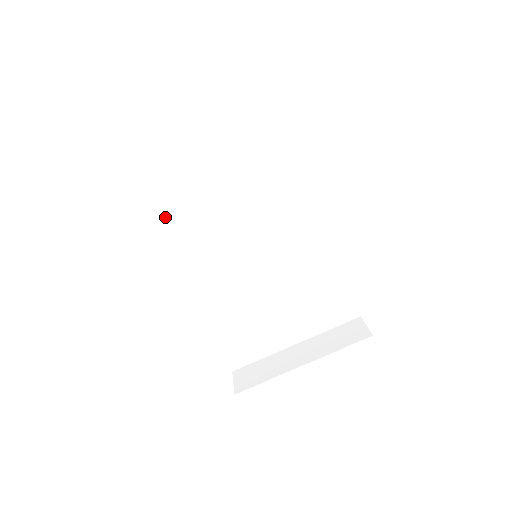
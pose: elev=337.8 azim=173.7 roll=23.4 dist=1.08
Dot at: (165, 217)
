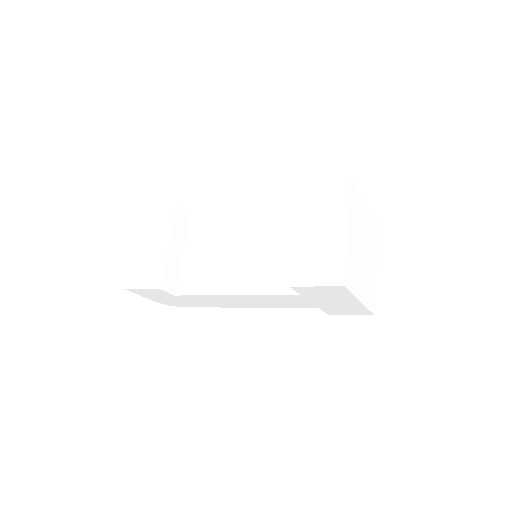
Dot at: (196, 286)
